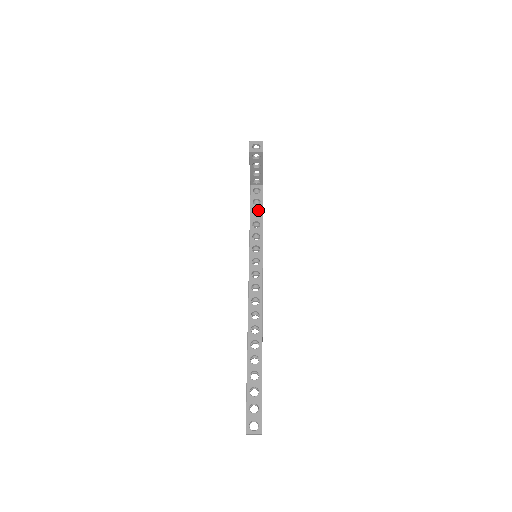
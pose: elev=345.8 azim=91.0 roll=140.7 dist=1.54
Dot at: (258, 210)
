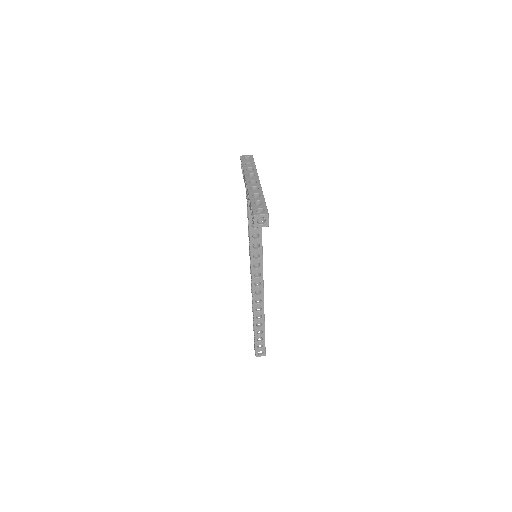
Dot at: occluded
